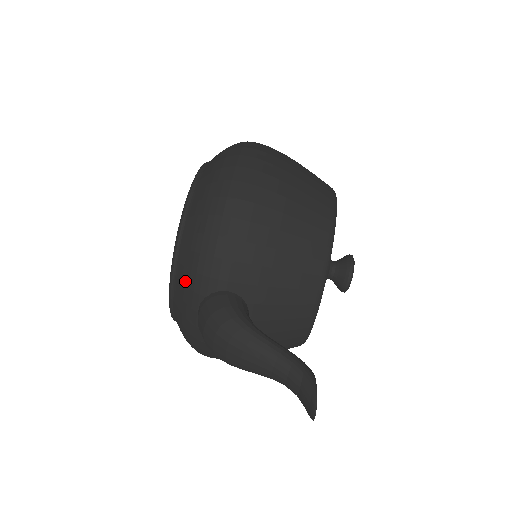
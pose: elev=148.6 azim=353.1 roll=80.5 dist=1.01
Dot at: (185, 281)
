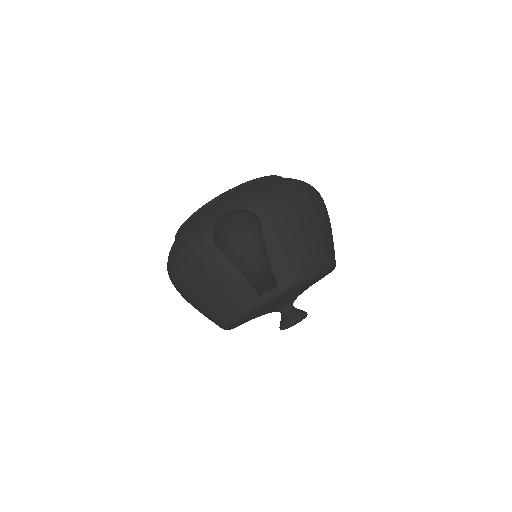
Dot at: (238, 195)
